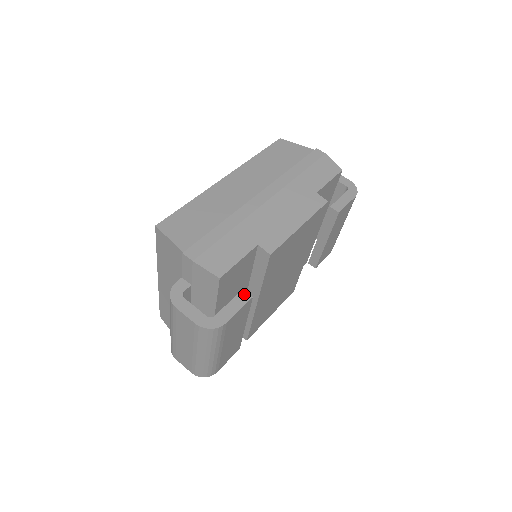
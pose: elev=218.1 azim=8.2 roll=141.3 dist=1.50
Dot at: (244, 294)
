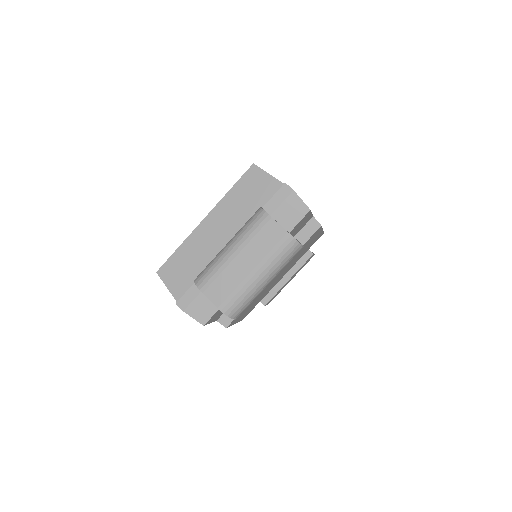
Dot at: occluded
